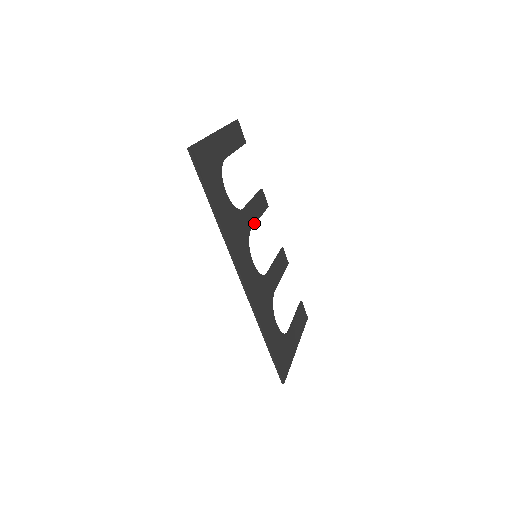
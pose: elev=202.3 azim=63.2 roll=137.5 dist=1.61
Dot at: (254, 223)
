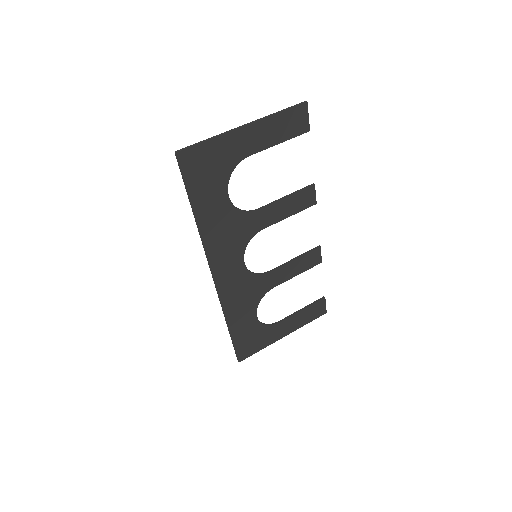
Dot at: (271, 224)
